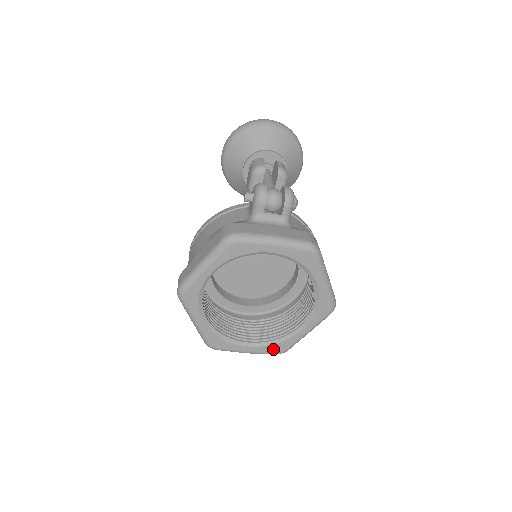
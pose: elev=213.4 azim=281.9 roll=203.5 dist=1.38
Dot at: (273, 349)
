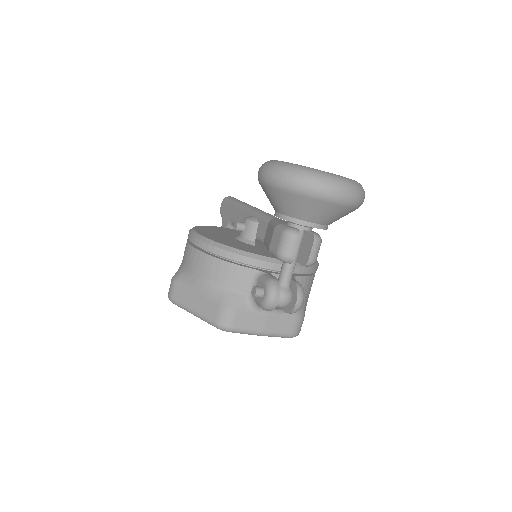
Dot at: occluded
